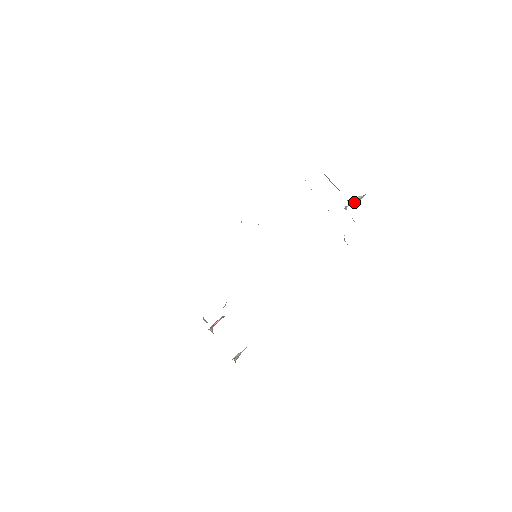
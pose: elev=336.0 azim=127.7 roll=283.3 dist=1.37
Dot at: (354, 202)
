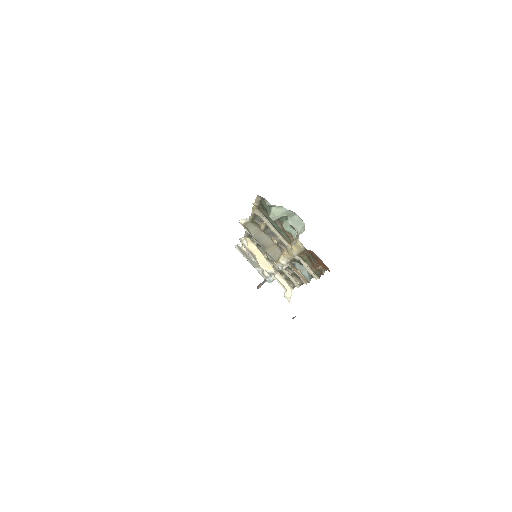
Dot at: (272, 279)
